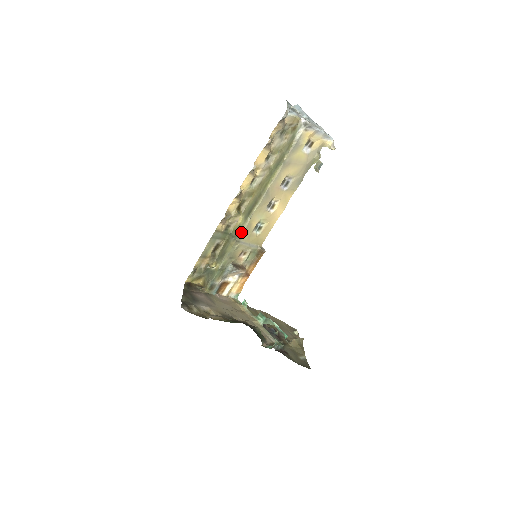
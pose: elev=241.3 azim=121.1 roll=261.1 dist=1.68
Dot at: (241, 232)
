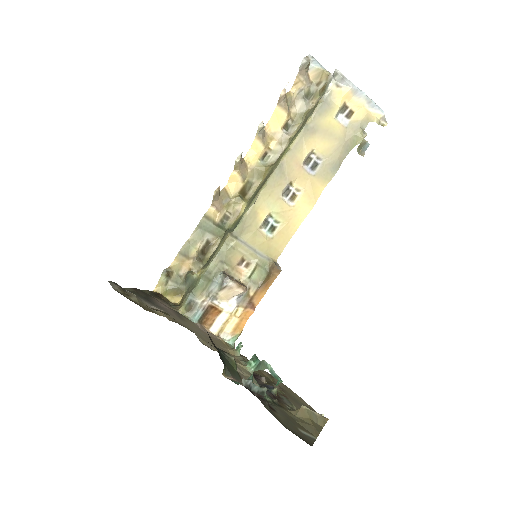
Dot at: (240, 222)
